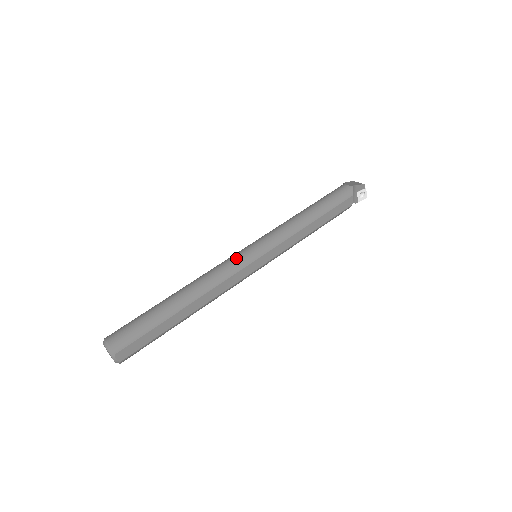
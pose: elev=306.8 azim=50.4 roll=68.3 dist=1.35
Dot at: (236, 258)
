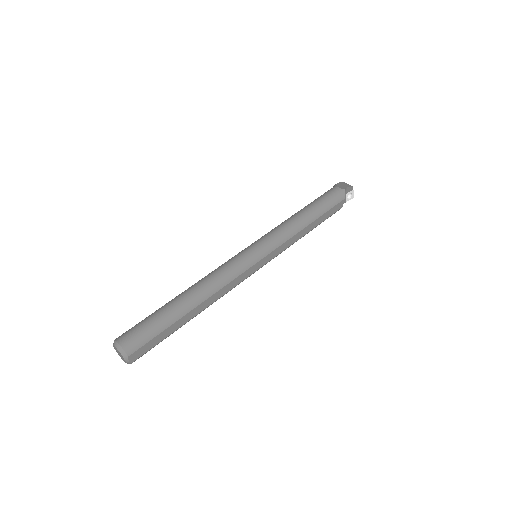
Dot at: (240, 259)
